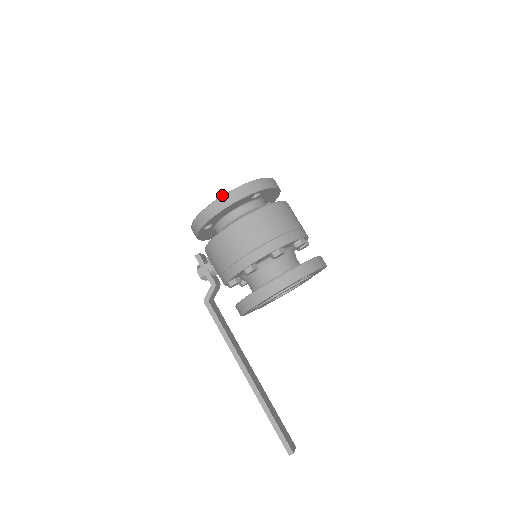
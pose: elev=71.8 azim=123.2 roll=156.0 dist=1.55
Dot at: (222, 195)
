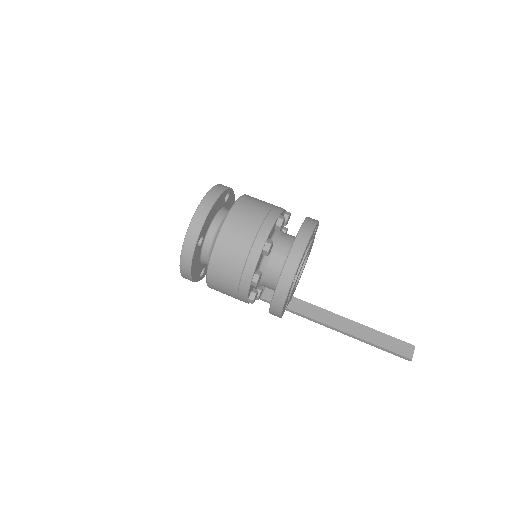
Dot at: occluded
